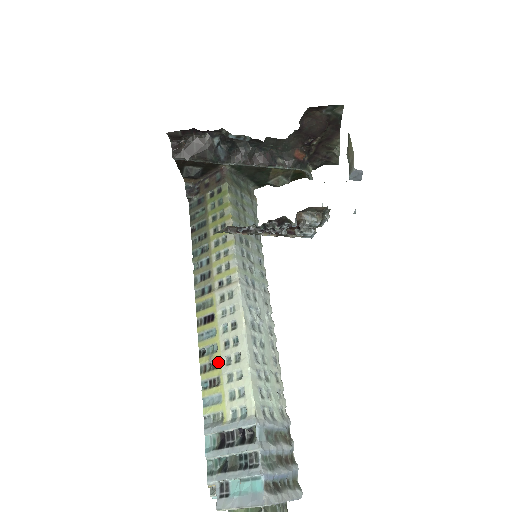
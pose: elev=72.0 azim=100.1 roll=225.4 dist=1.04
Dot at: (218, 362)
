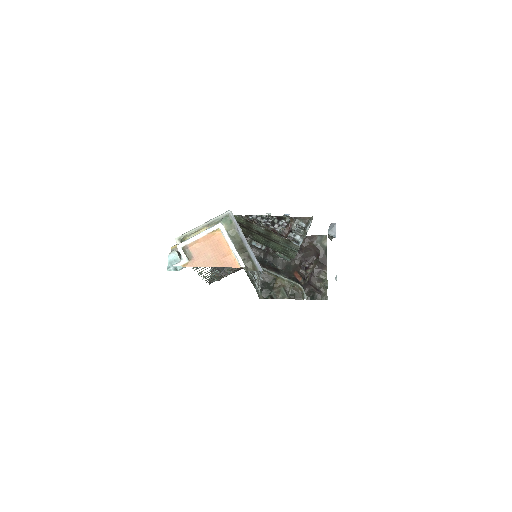
Dot at: occluded
